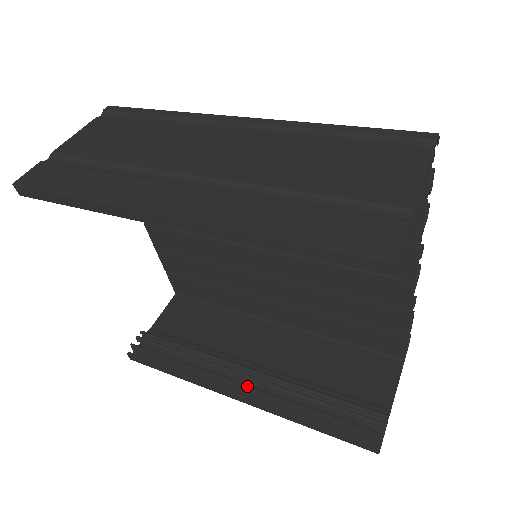
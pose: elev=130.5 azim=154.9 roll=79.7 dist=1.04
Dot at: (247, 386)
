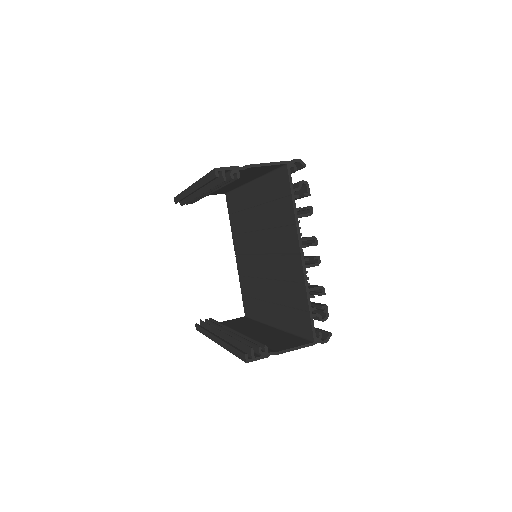
Dot at: occluded
